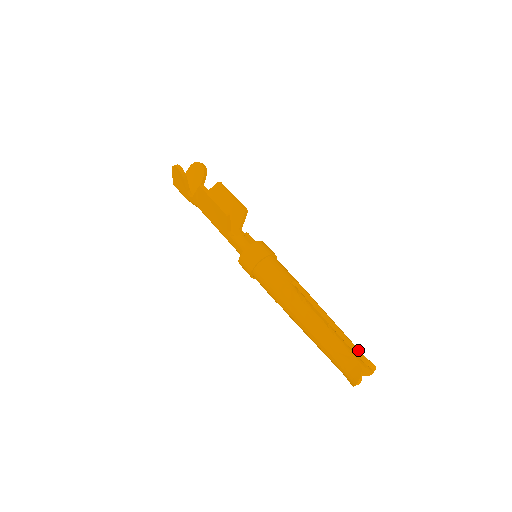
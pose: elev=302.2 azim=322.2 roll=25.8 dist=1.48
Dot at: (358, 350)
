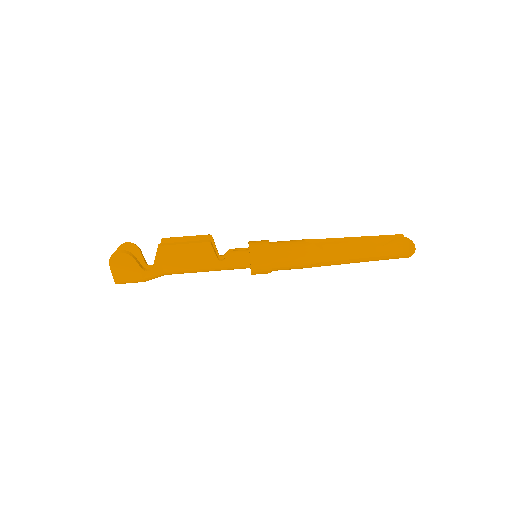
Dot at: (388, 235)
